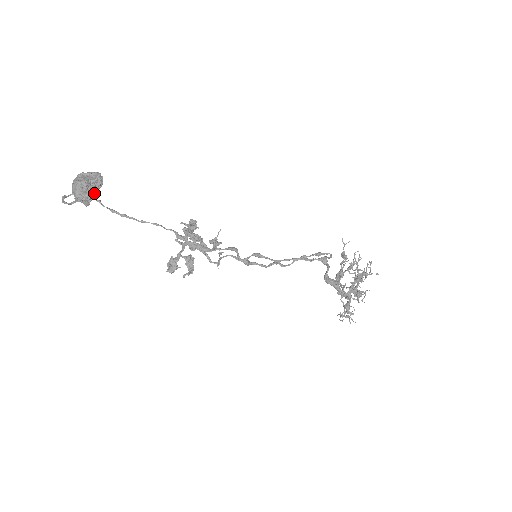
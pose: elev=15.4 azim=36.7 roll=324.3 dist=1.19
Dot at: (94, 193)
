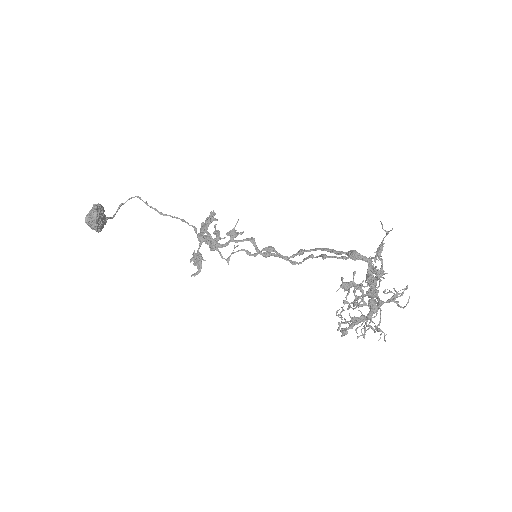
Dot at: (95, 225)
